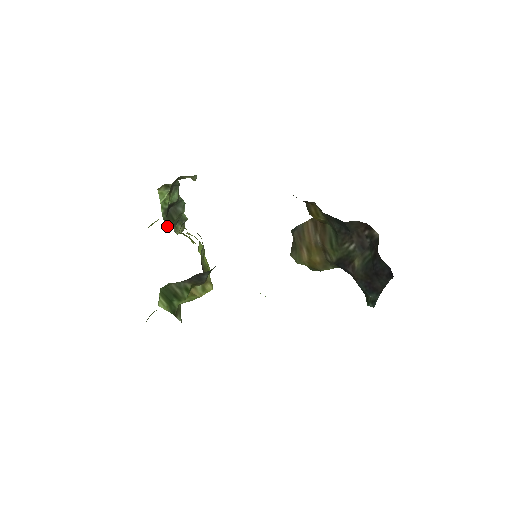
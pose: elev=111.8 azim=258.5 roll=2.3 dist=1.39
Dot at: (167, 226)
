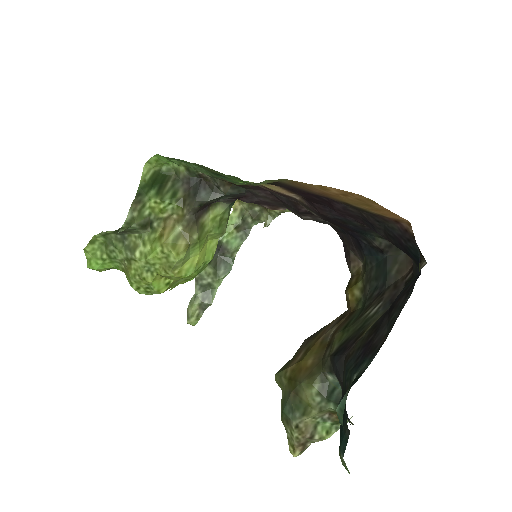
Dot at: occluded
